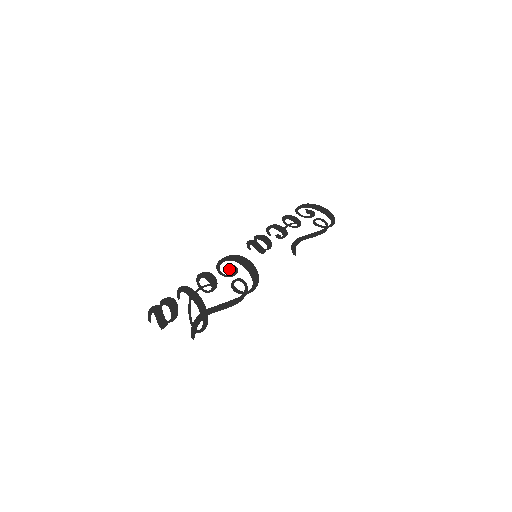
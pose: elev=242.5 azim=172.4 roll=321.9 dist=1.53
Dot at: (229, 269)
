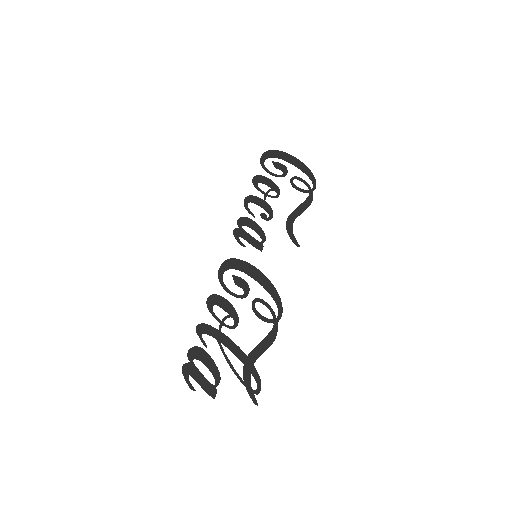
Dot at: (237, 285)
